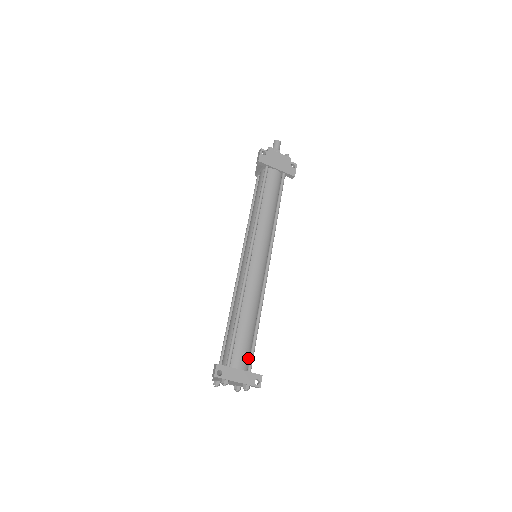
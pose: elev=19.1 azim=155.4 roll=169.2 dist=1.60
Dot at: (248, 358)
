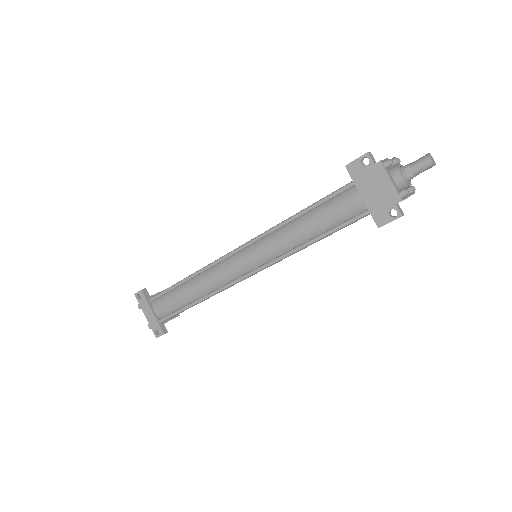
Dot at: (169, 313)
